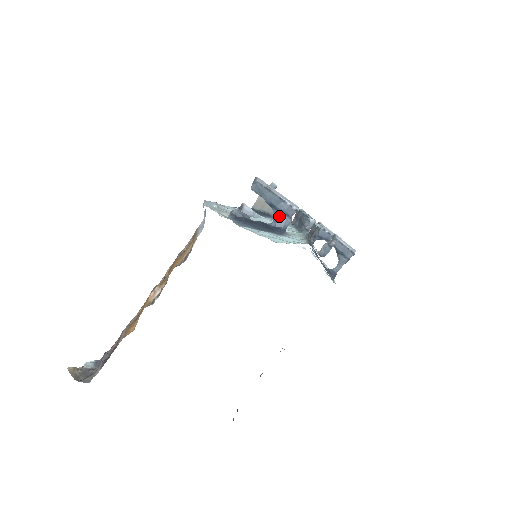
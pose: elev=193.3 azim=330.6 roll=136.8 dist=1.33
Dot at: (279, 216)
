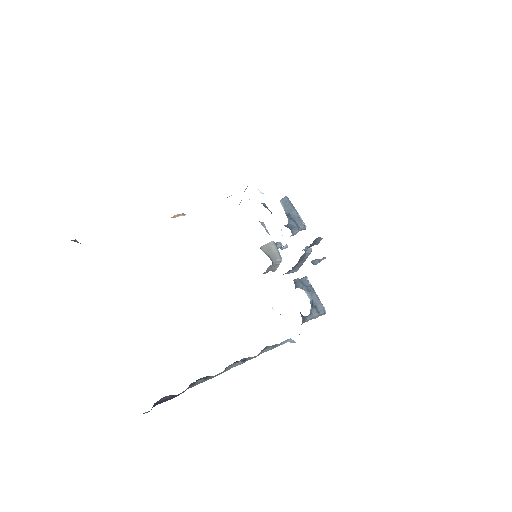
Dot at: (291, 224)
